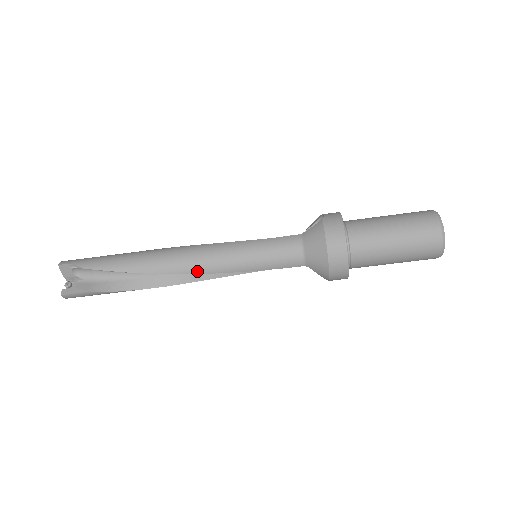
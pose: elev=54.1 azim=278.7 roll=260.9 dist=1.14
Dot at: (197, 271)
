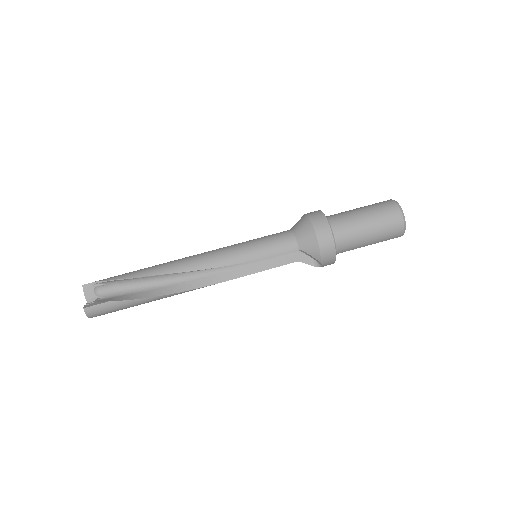
Dot at: (207, 266)
